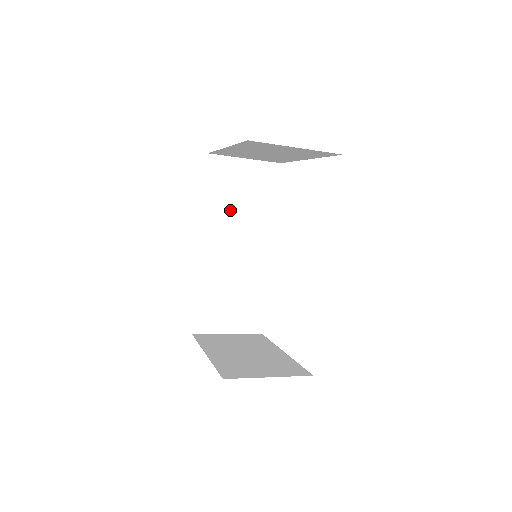
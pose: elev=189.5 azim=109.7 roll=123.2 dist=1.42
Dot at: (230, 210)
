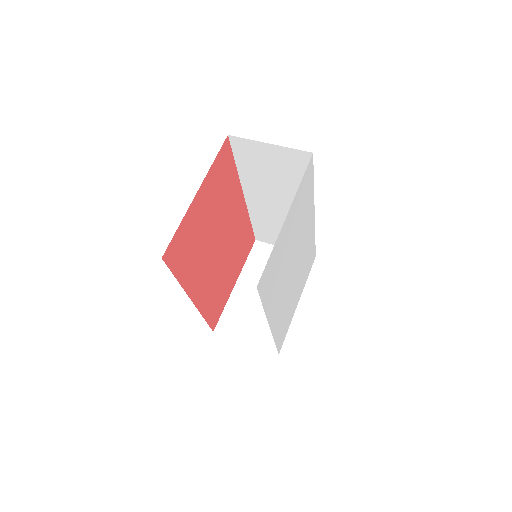
Dot at: (265, 179)
